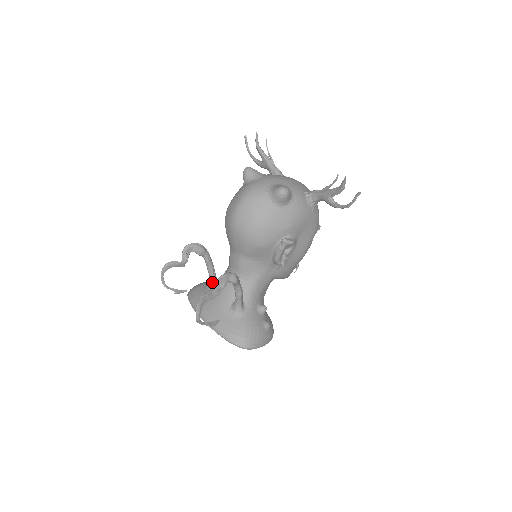
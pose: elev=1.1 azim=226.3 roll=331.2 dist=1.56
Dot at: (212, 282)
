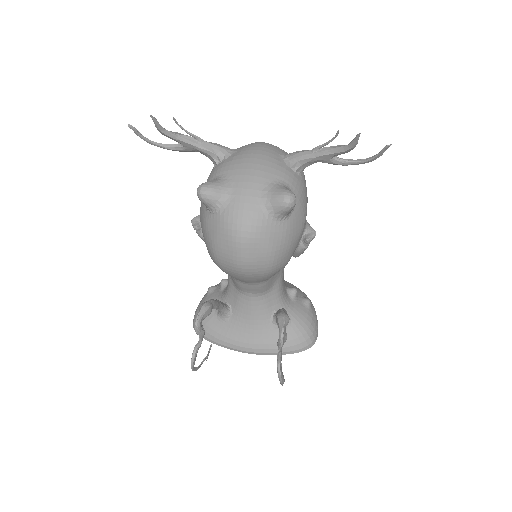
Dot at: (226, 313)
